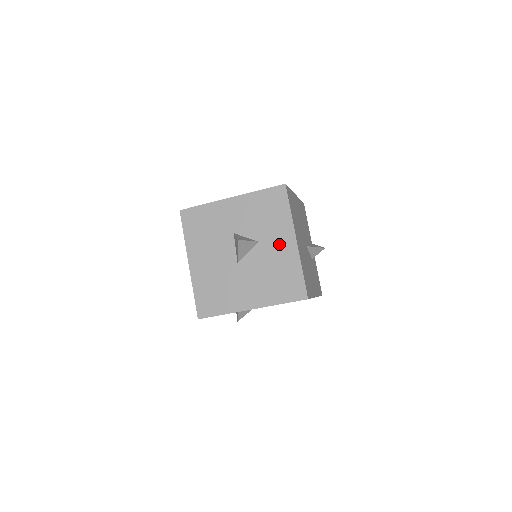
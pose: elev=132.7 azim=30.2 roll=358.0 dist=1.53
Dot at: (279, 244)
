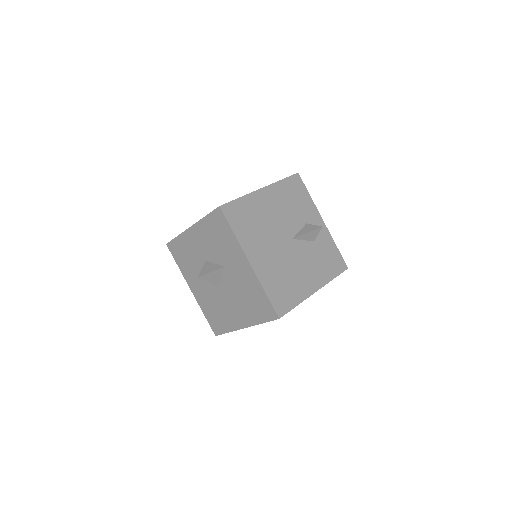
Dot at: (239, 267)
